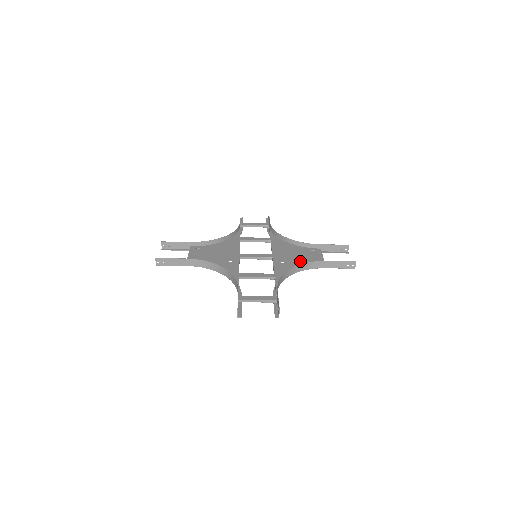
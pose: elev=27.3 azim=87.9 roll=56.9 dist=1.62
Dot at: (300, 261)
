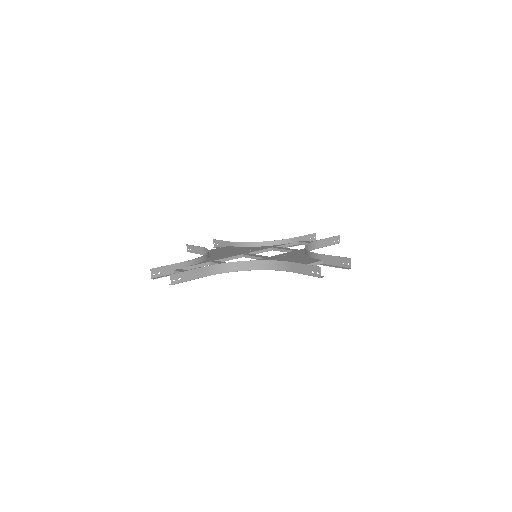
Dot at: occluded
